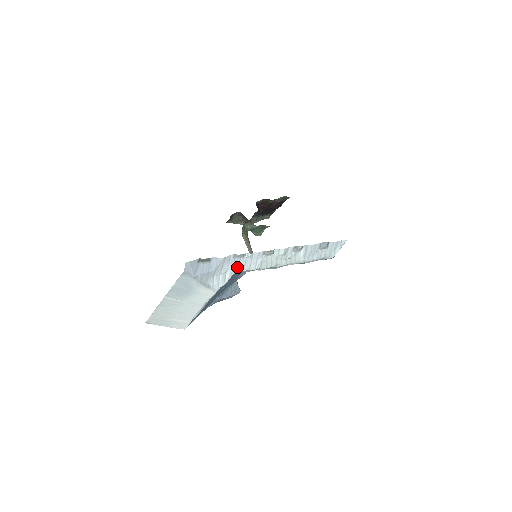
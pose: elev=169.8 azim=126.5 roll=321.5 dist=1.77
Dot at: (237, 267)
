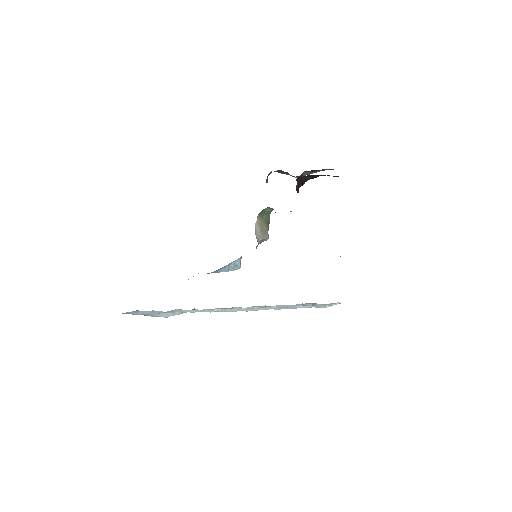
Dot at: occluded
